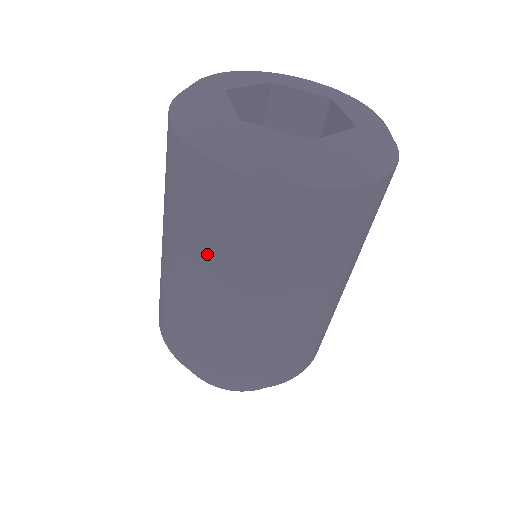
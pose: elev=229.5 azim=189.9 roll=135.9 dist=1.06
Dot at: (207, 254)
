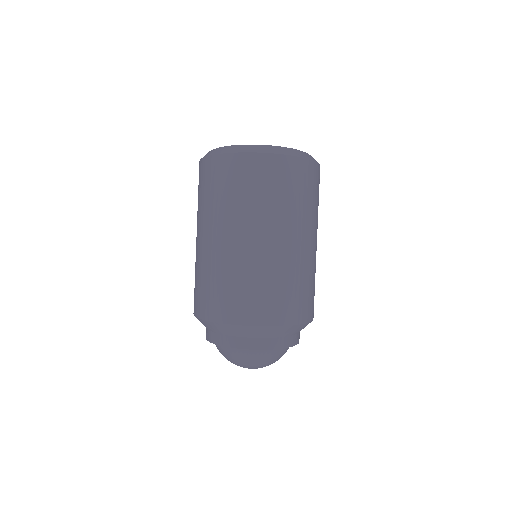
Dot at: occluded
